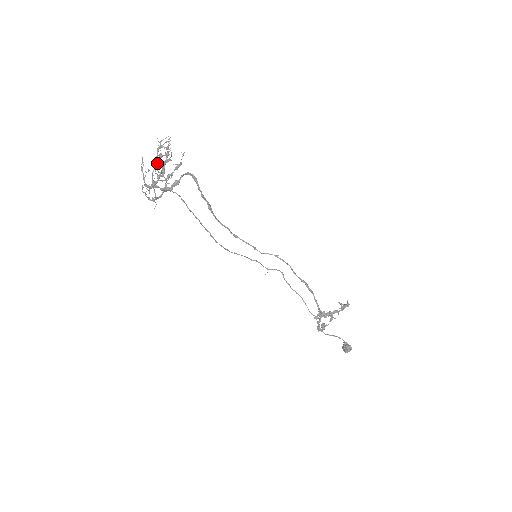
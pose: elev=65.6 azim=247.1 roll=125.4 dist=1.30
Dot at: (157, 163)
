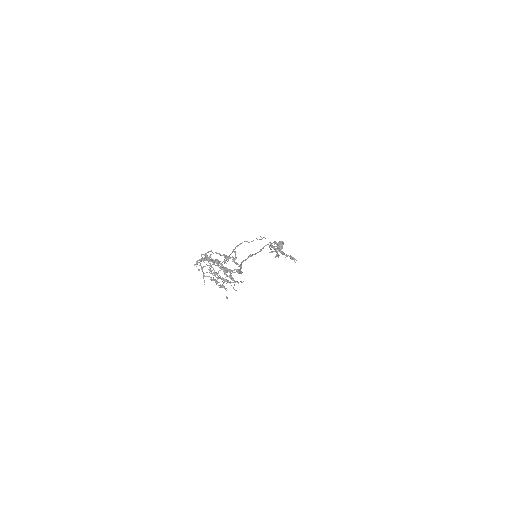
Dot at: occluded
